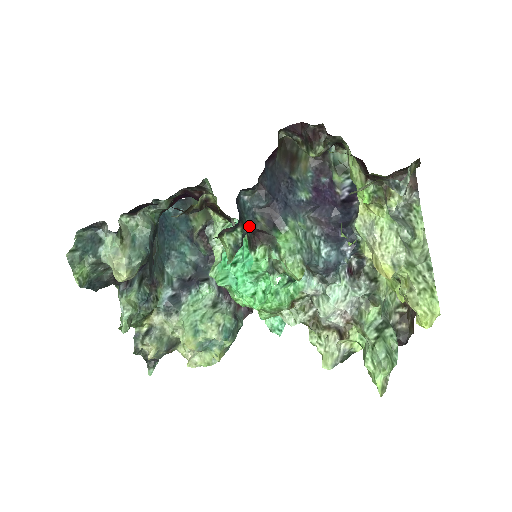
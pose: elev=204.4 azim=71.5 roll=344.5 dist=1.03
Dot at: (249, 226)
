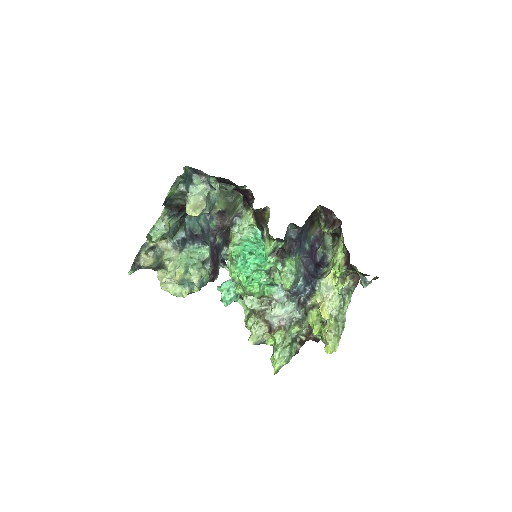
Dot at: occluded
